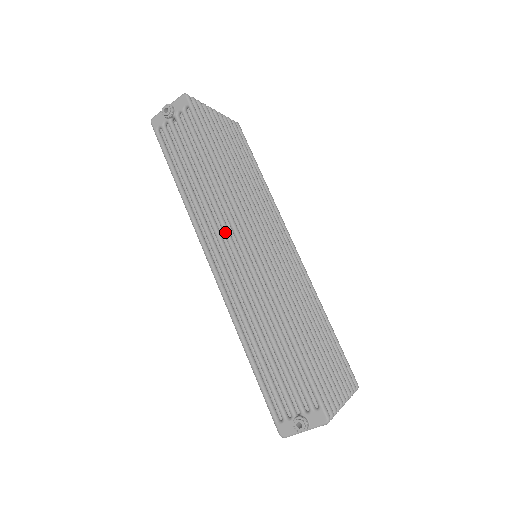
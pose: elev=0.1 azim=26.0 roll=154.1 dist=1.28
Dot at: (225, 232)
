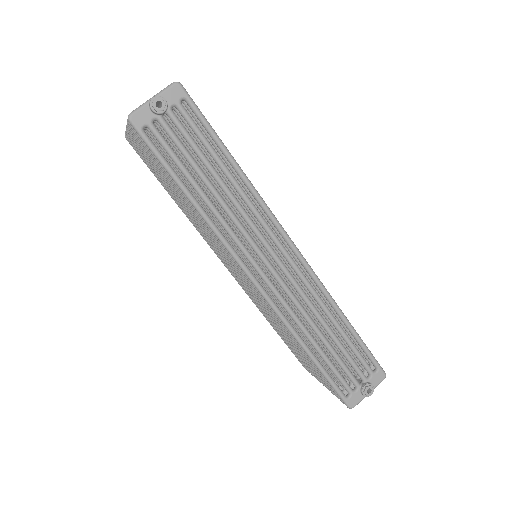
Dot at: (264, 241)
